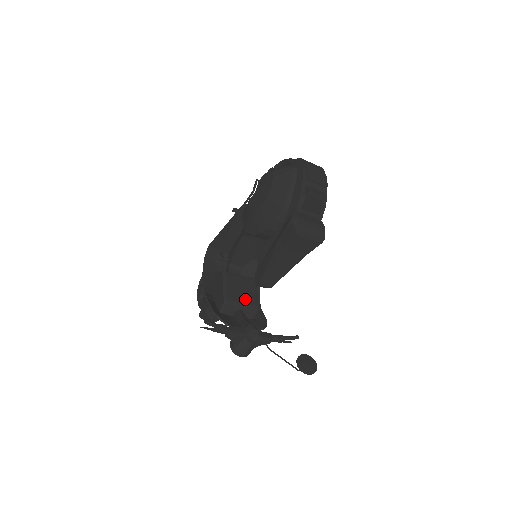
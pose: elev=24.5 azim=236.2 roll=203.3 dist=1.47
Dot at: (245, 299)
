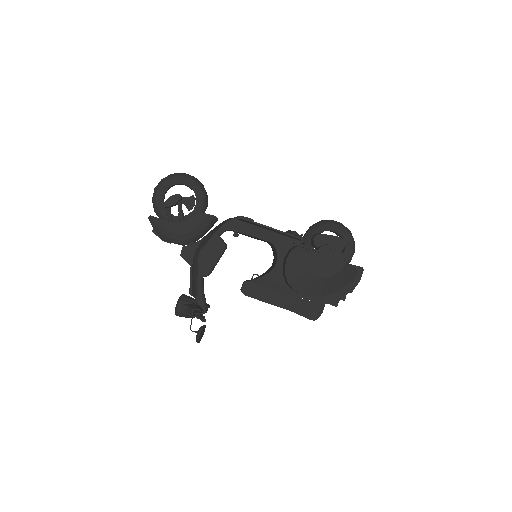
Dot at: (213, 269)
